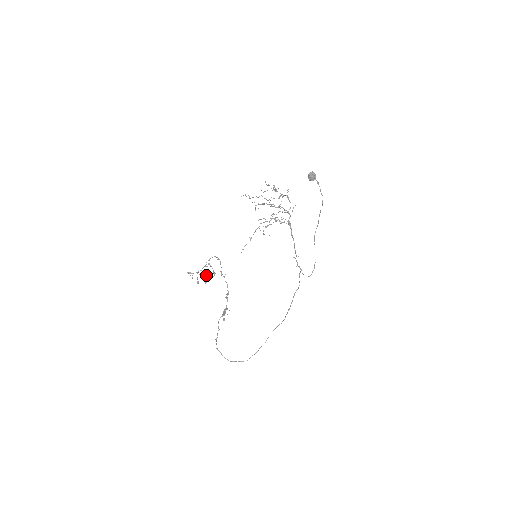
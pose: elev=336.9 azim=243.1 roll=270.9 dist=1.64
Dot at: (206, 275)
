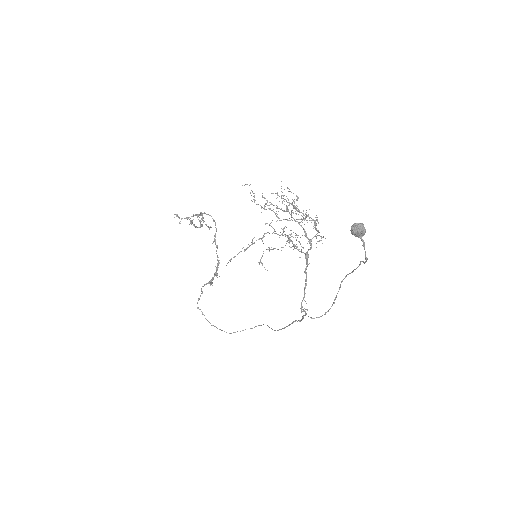
Dot at: (200, 222)
